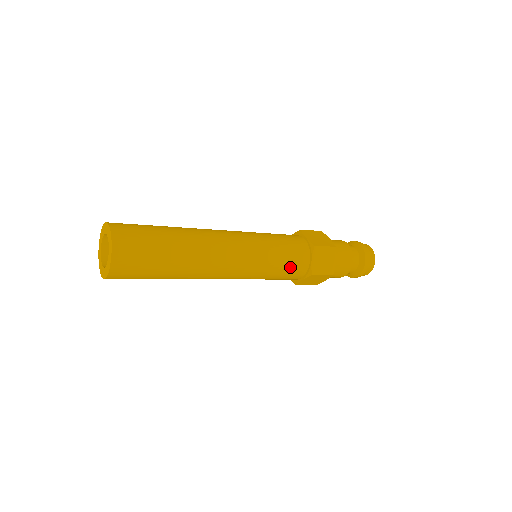
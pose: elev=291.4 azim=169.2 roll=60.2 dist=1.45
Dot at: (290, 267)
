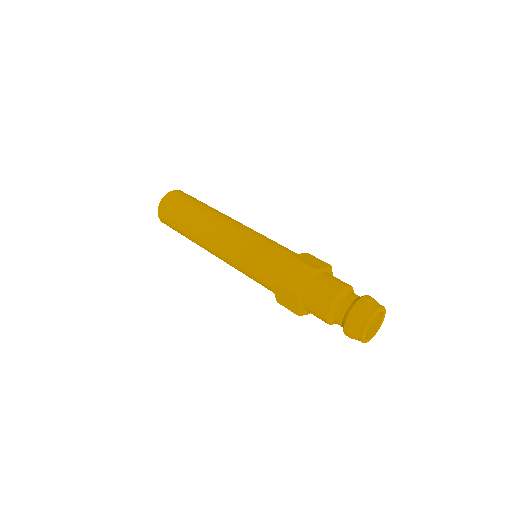
Dot at: (262, 266)
